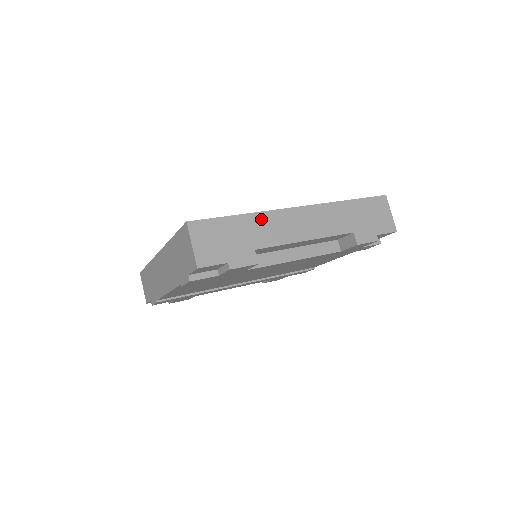
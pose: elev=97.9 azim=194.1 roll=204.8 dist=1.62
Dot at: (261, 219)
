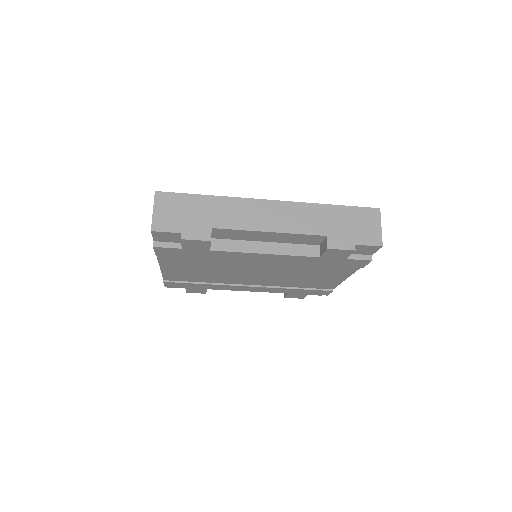
Dot at: (228, 203)
